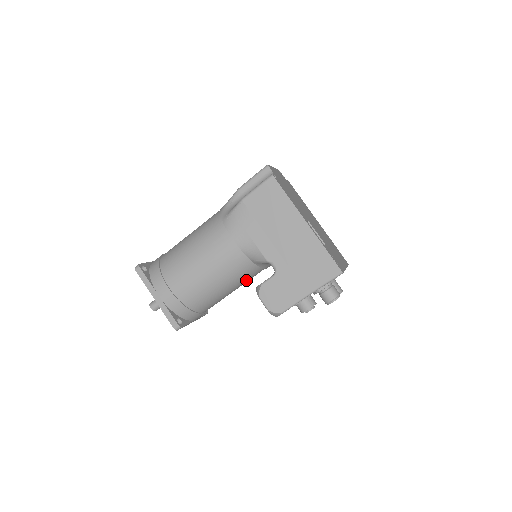
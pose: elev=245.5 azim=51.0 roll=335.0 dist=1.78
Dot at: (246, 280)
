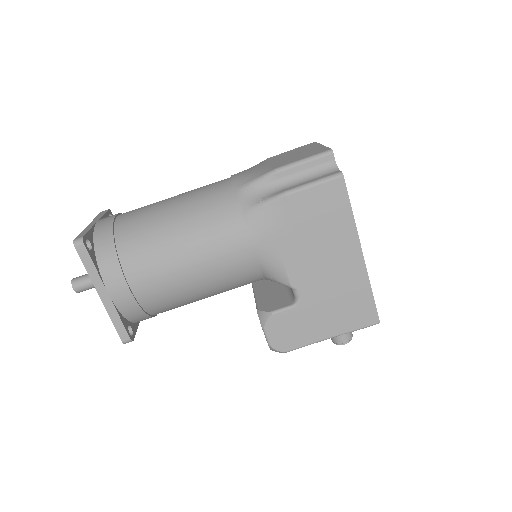
Dot at: occluded
